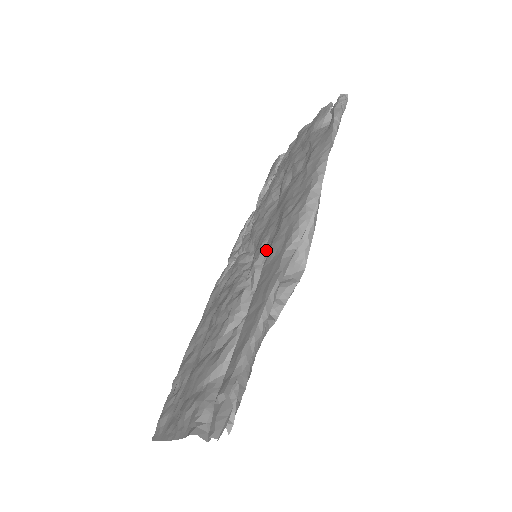
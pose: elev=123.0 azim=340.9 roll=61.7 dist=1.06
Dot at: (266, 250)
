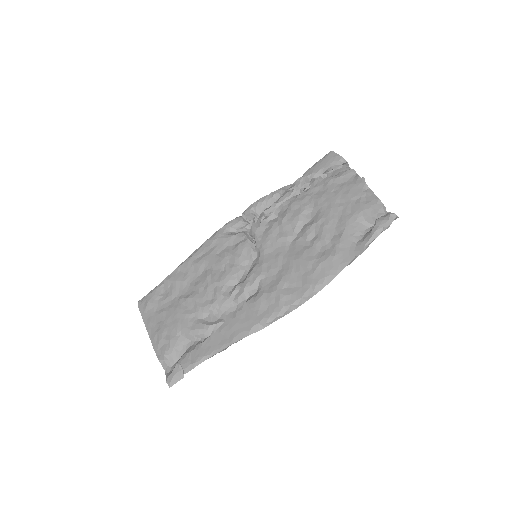
Dot at: (258, 285)
